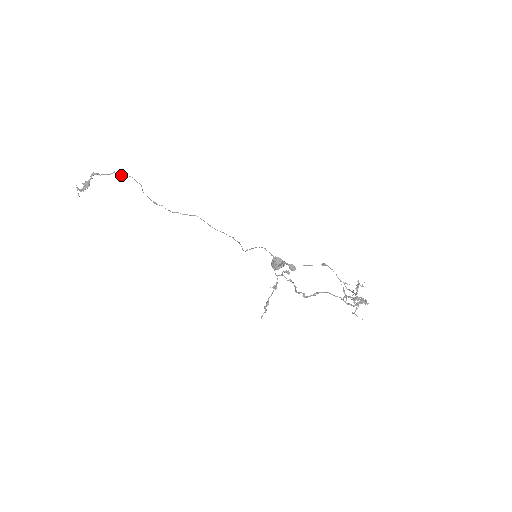
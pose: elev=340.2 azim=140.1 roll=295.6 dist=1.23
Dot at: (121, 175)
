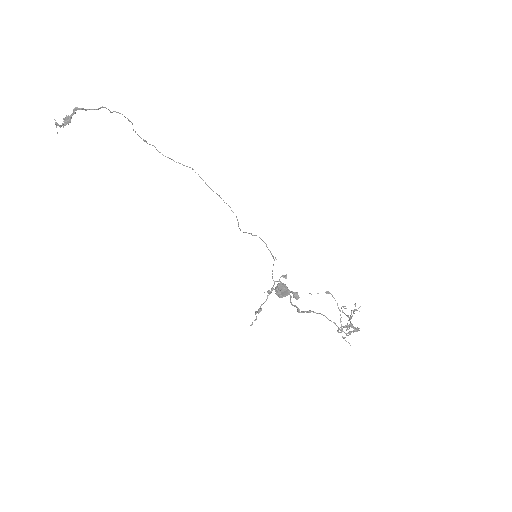
Dot at: (110, 111)
